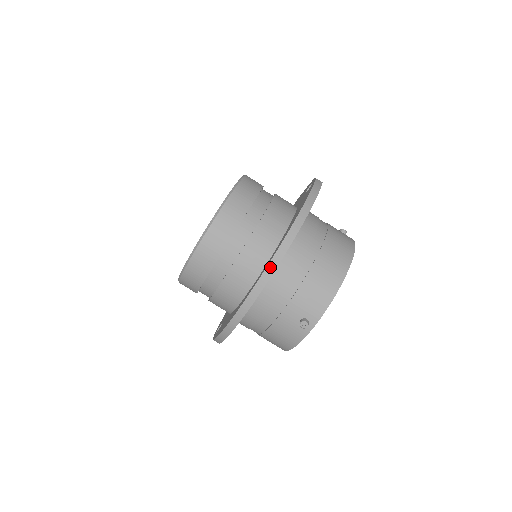
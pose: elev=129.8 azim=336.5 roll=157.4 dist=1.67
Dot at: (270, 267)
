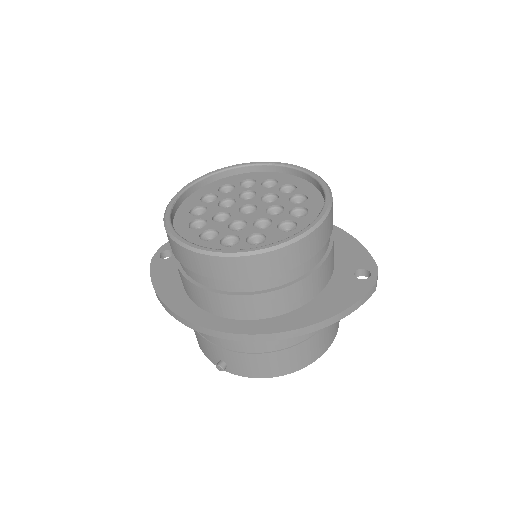
Dot at: (240, 336)
